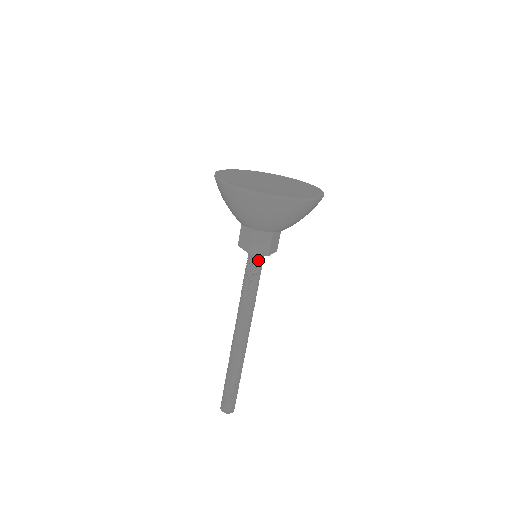
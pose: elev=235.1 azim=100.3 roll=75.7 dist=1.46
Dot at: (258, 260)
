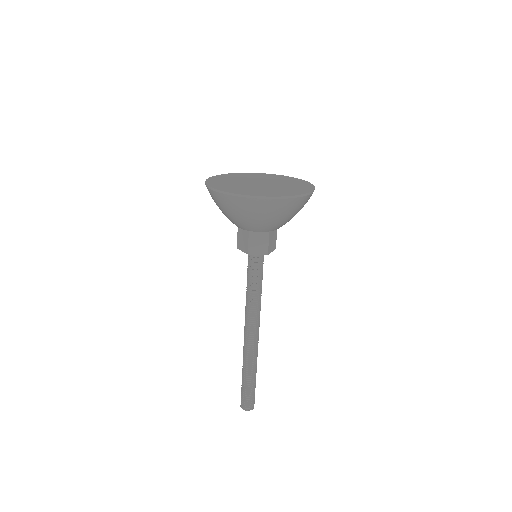
Dot at: (258, 260)
